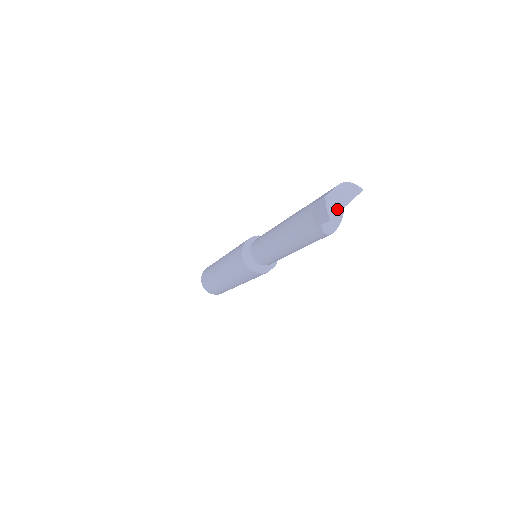
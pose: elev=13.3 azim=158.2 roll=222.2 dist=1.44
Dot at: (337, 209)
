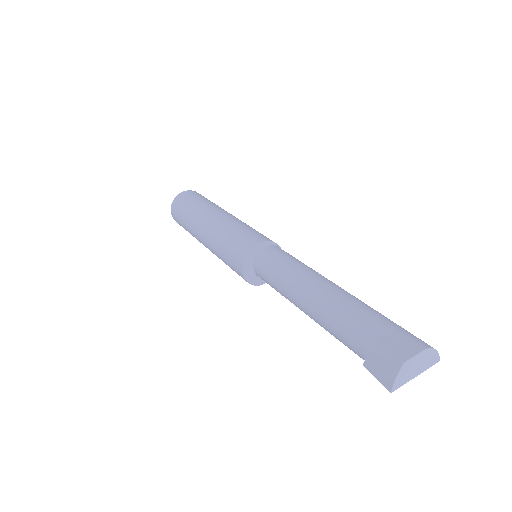
Dot at: (404, 381)
